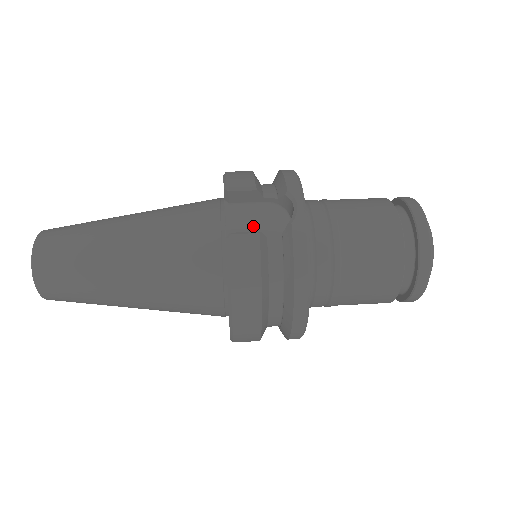
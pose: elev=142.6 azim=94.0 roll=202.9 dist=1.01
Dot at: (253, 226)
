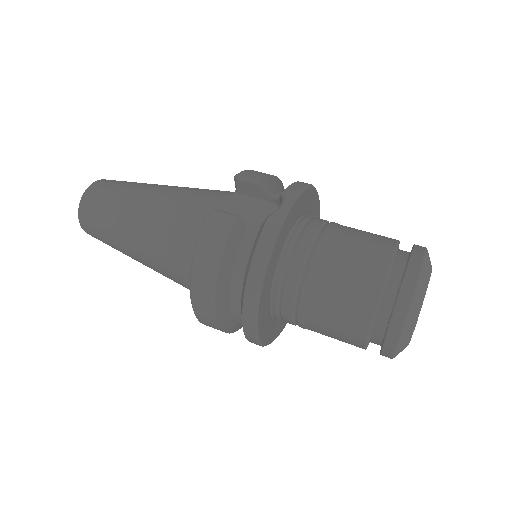
Dot at: (245, 216)
